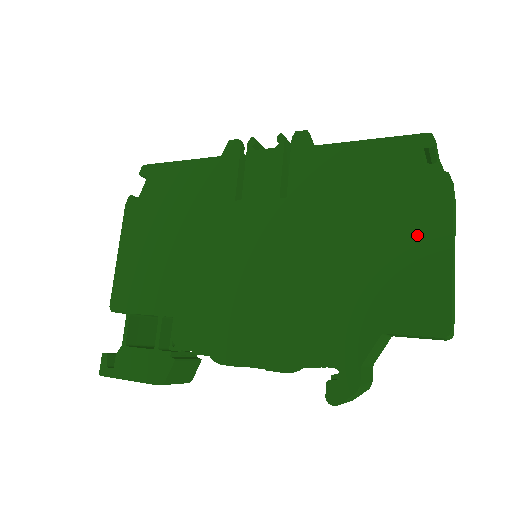
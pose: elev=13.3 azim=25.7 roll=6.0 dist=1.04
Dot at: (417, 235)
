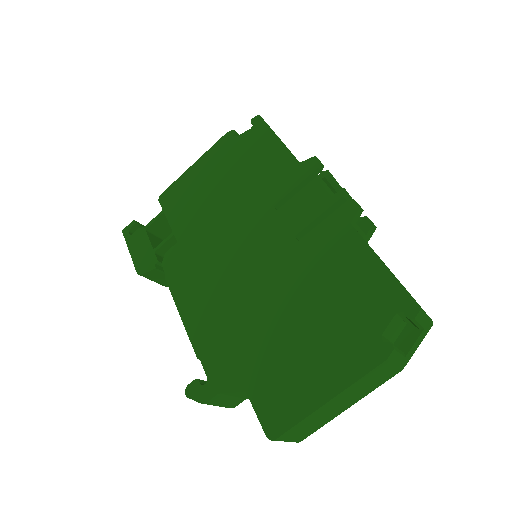
Dot at: (328, 363)
